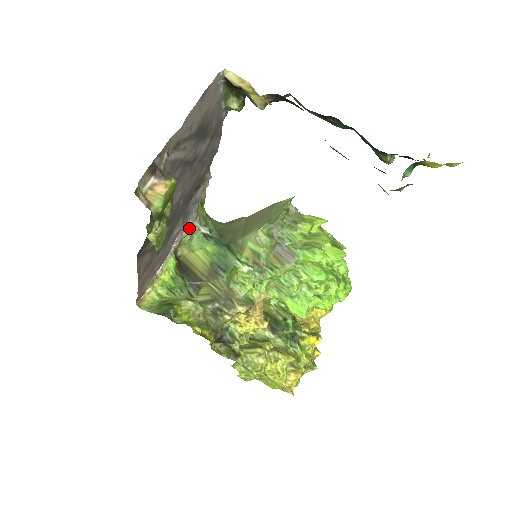
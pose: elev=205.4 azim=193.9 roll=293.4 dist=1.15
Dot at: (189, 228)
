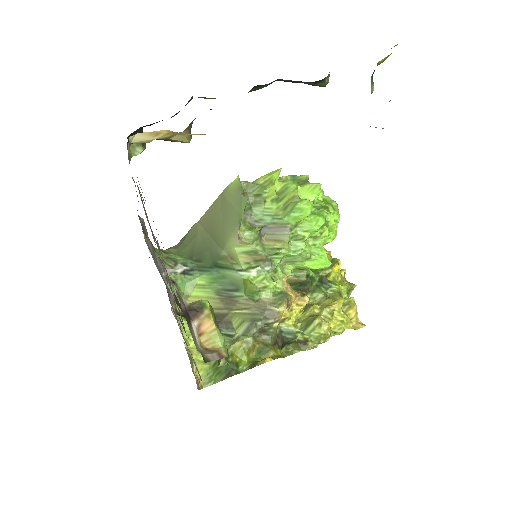
Dot at: occluded
